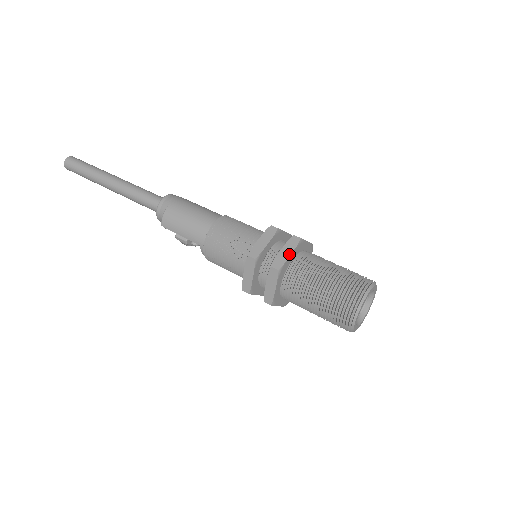
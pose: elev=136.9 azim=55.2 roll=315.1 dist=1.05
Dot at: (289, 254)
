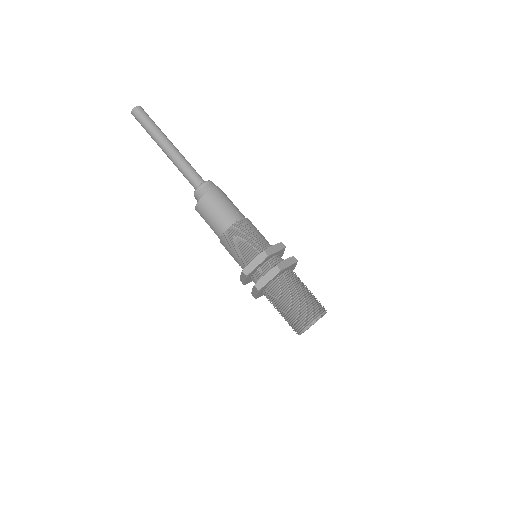
Dot at: (269, 280)
